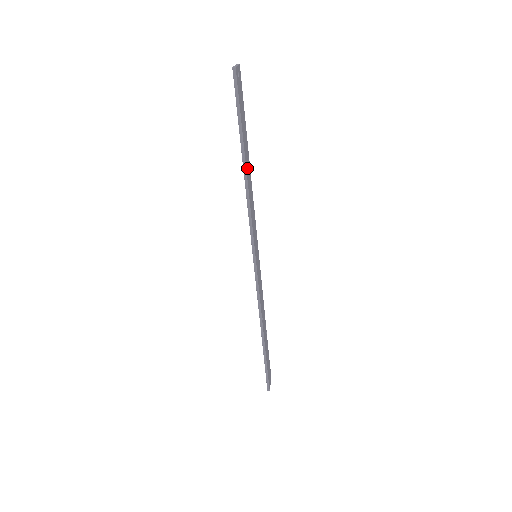
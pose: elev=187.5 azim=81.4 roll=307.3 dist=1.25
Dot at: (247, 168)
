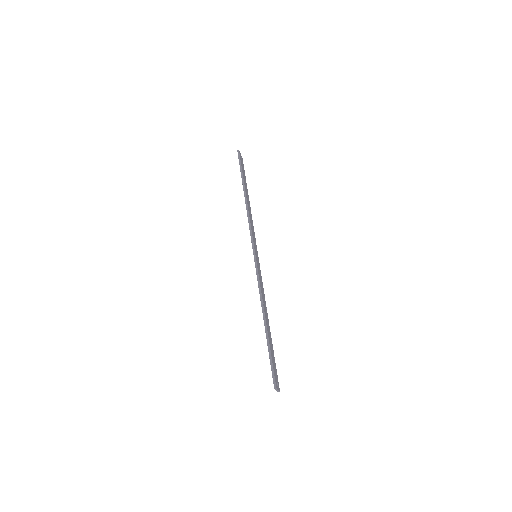
Dot at: (247, 198)
